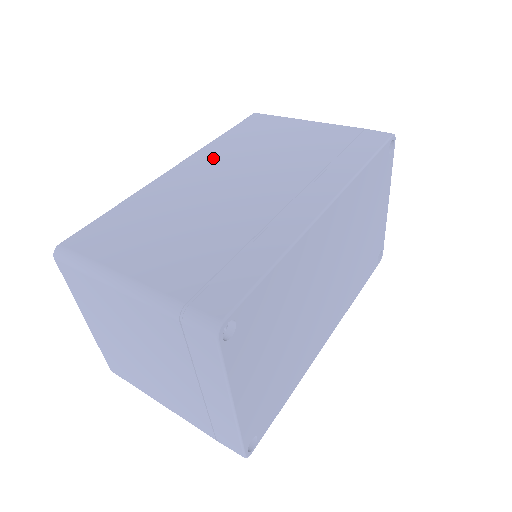
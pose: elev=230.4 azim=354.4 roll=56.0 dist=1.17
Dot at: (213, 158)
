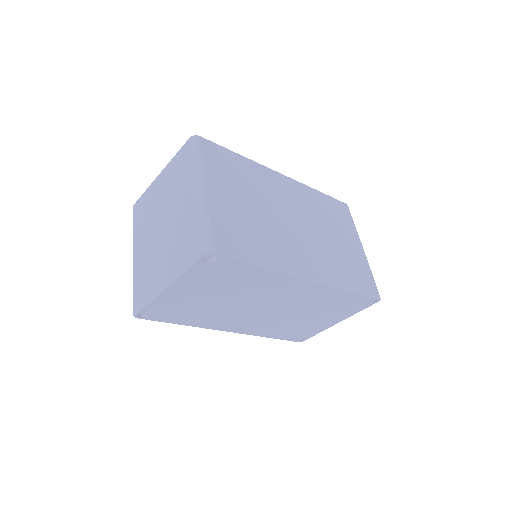
Dot at: (302, 195)
